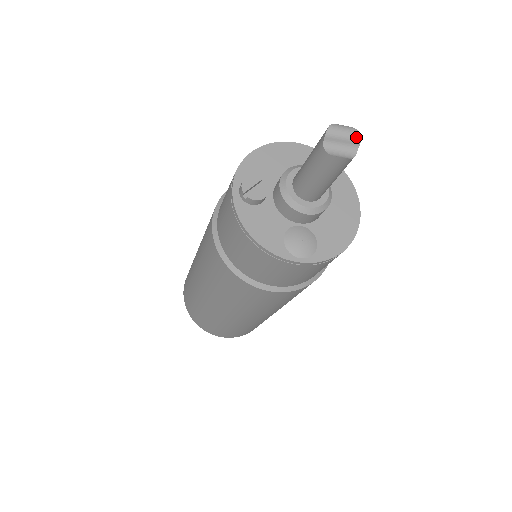
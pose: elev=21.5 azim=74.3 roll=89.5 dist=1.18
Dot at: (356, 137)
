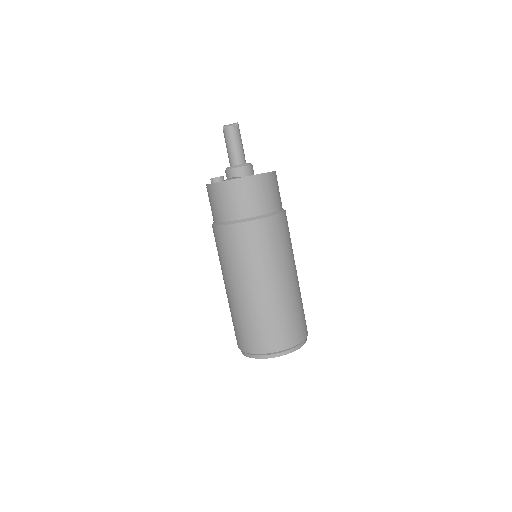
Dot at: (236, 123)
